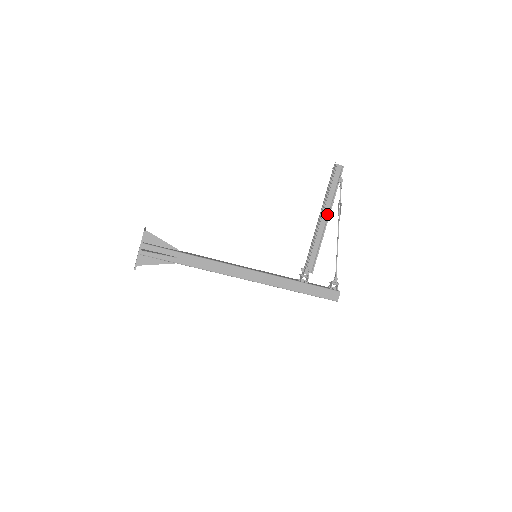
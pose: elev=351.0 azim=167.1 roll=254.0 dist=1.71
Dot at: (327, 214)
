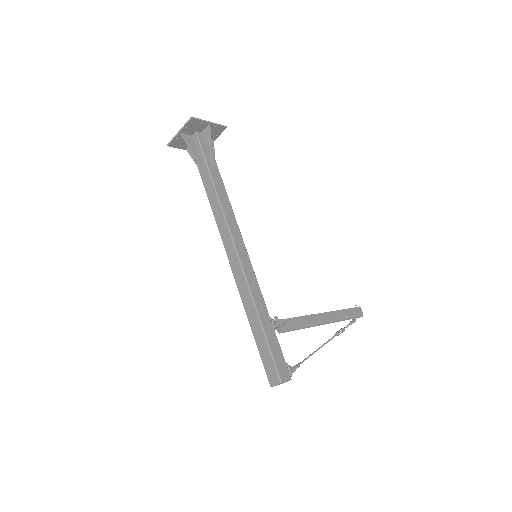
Dot at: (330, 318)
